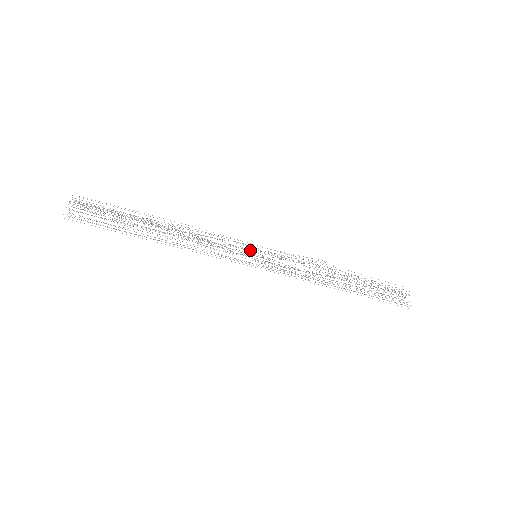
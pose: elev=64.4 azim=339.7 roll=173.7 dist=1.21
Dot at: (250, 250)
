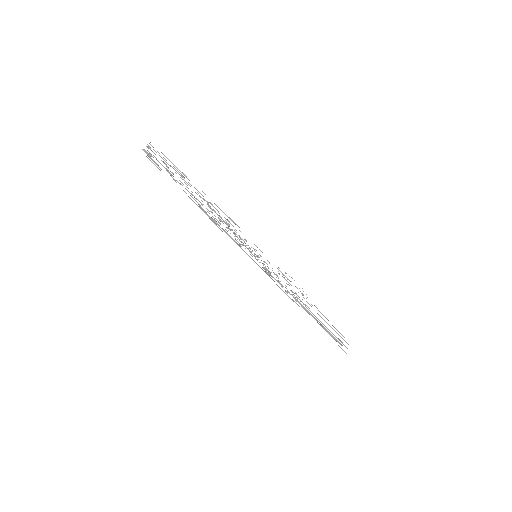
Dot at: occluded
